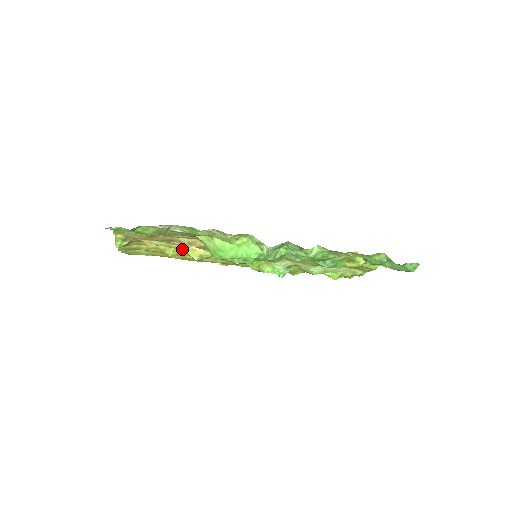
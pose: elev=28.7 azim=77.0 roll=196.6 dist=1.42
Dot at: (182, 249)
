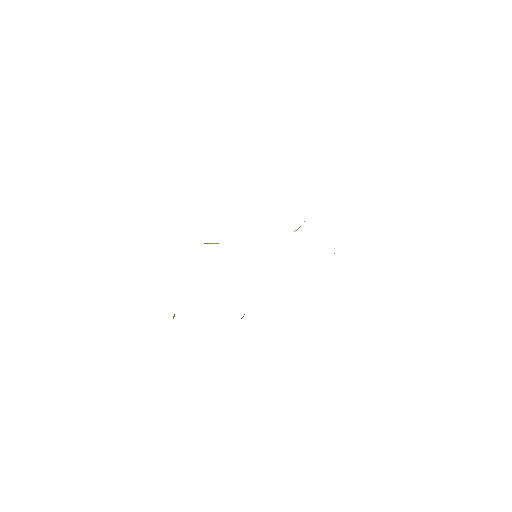
Dot at: occluded
